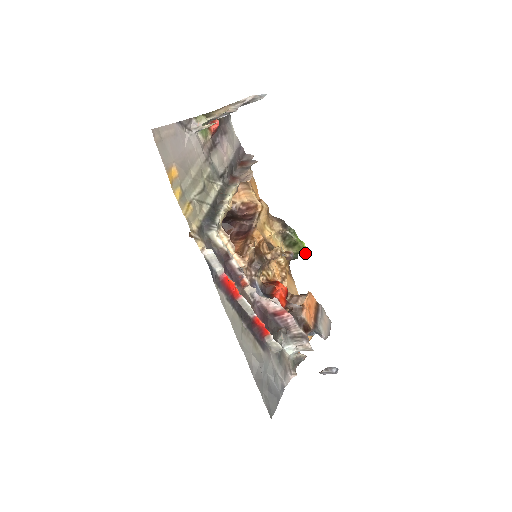
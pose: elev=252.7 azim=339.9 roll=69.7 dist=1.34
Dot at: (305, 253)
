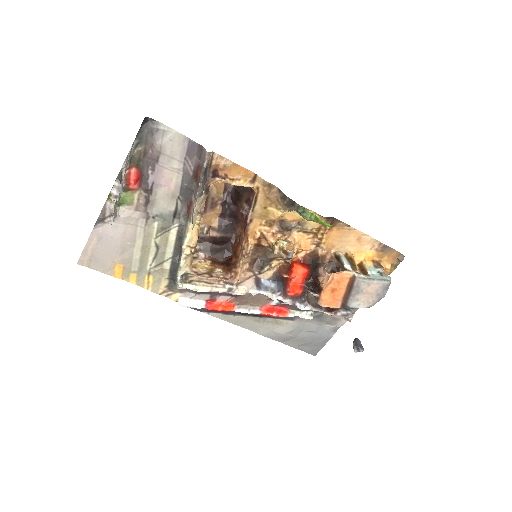
Dot at: (329, 226)
